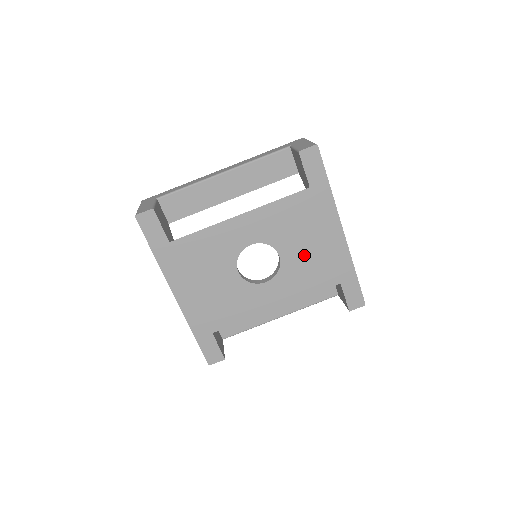
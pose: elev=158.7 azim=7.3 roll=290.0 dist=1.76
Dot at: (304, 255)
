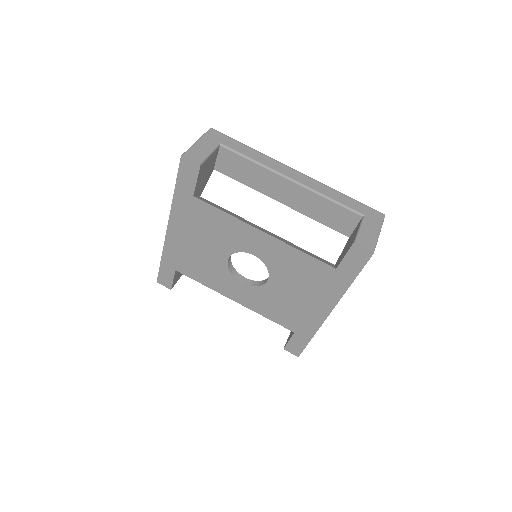
Dot at: (286, 296)
